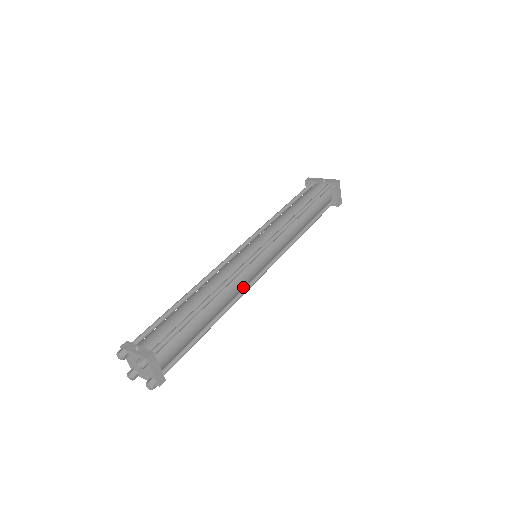
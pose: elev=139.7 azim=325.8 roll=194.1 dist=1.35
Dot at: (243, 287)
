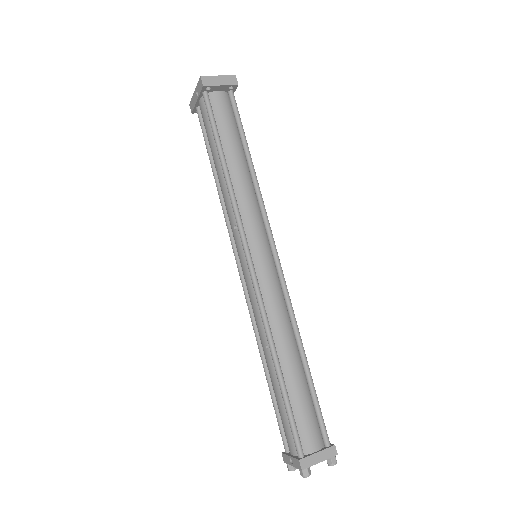
Dot at: (282, 300)
